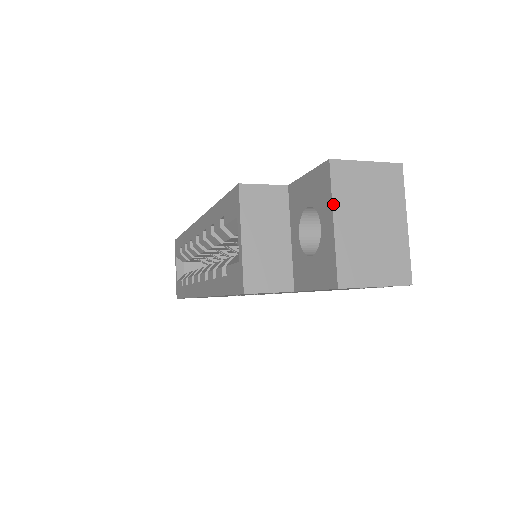
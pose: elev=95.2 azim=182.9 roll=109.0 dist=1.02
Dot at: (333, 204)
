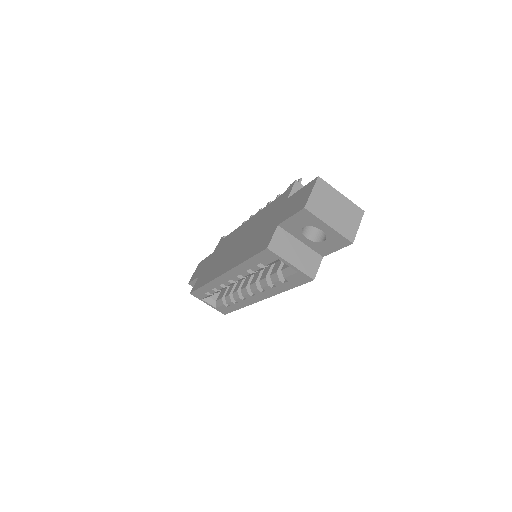
Dot at: (322, 220)
